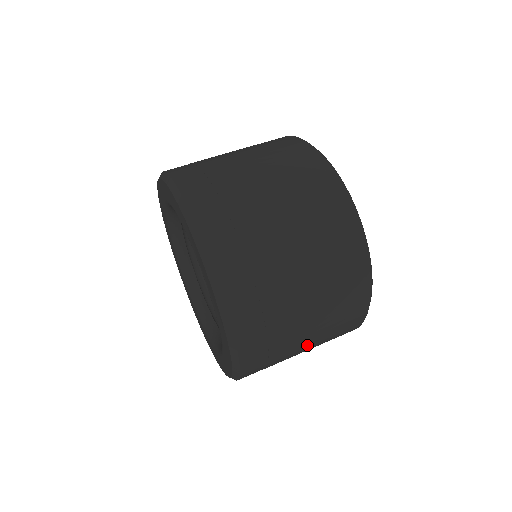
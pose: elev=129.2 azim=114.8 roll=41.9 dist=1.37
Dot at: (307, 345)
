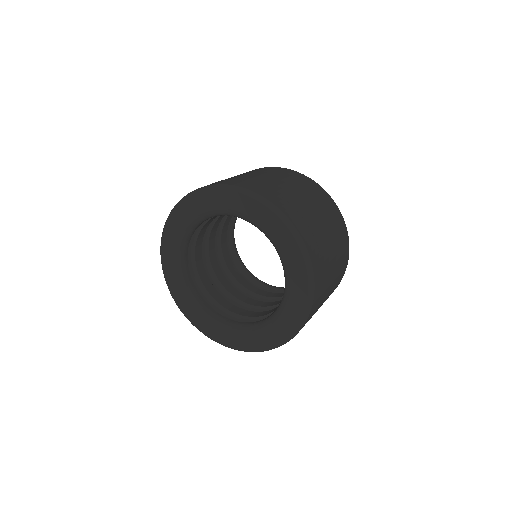
Dot at: (307, 200)
